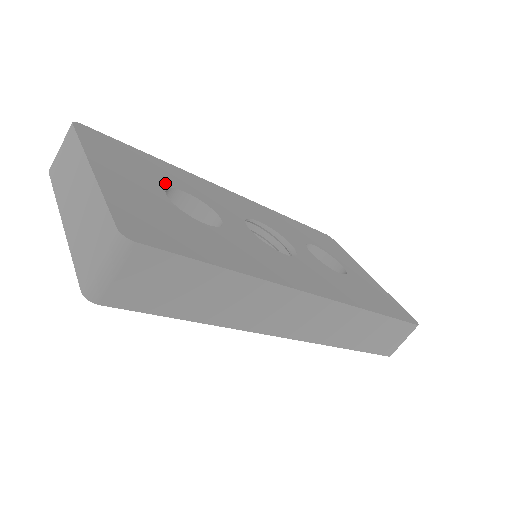
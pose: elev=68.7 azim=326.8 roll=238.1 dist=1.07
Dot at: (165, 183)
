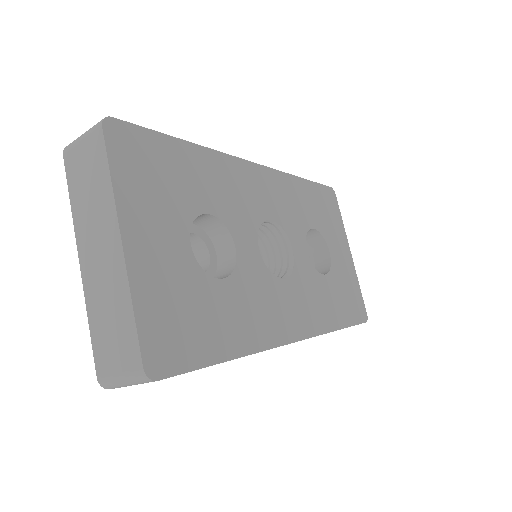
Dot at: (191, 210)
